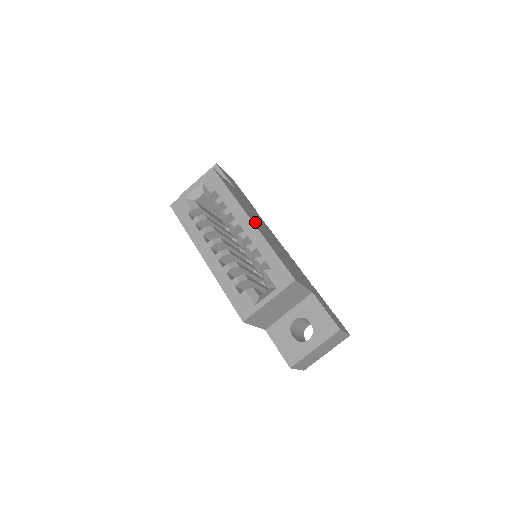
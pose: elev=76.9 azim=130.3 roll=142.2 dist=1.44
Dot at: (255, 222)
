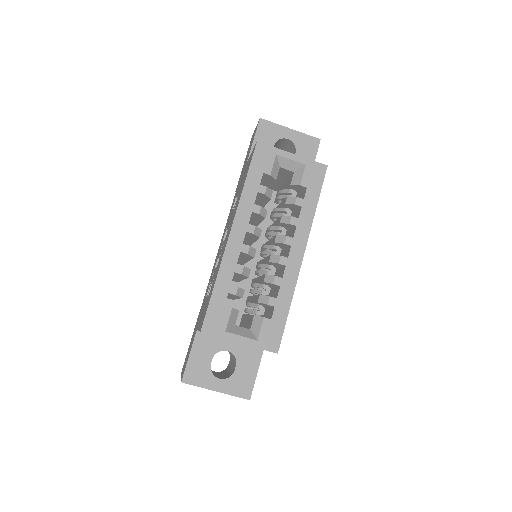
Dot at: occluded
